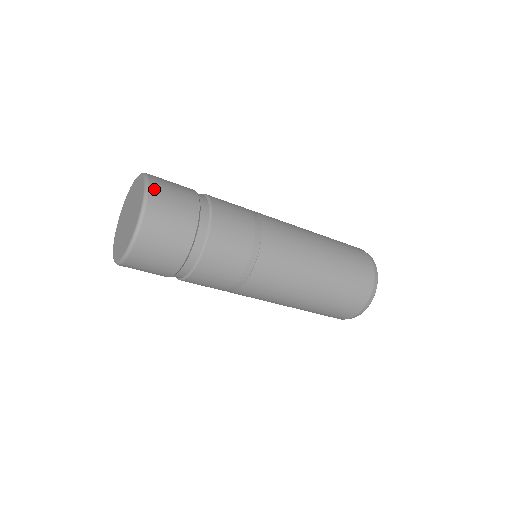
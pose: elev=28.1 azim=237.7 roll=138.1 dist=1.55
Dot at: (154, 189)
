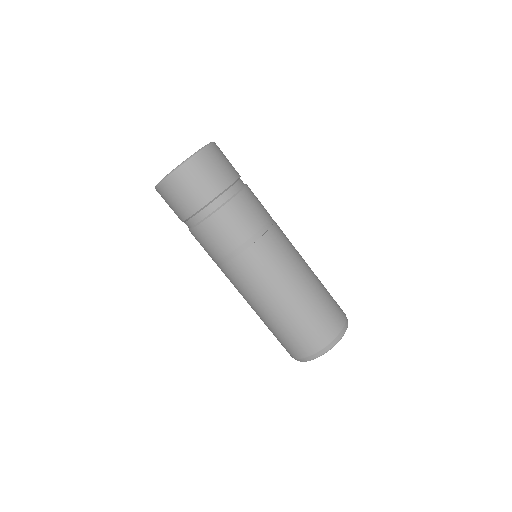
Dot at: occluded
